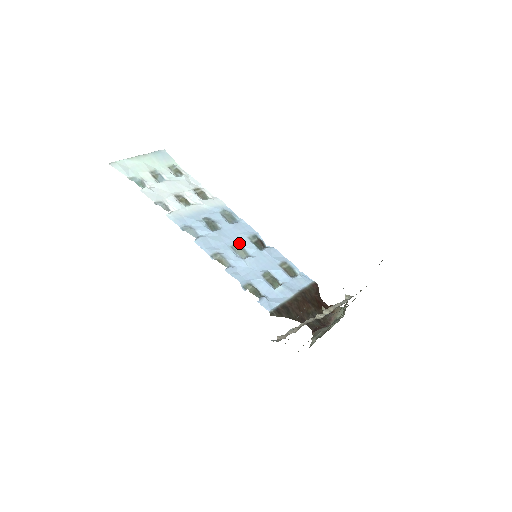
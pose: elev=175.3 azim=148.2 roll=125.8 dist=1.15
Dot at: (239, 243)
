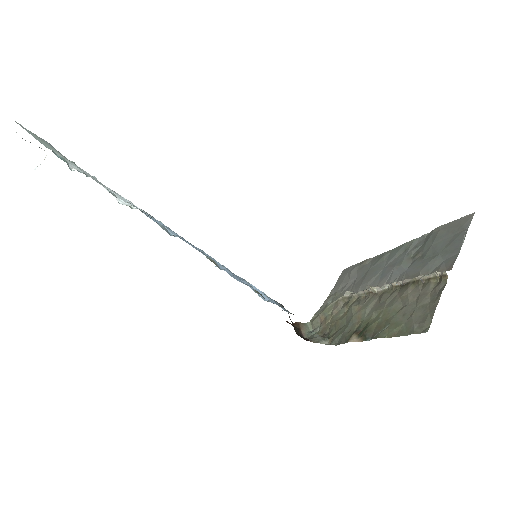
Dot at: occluded
